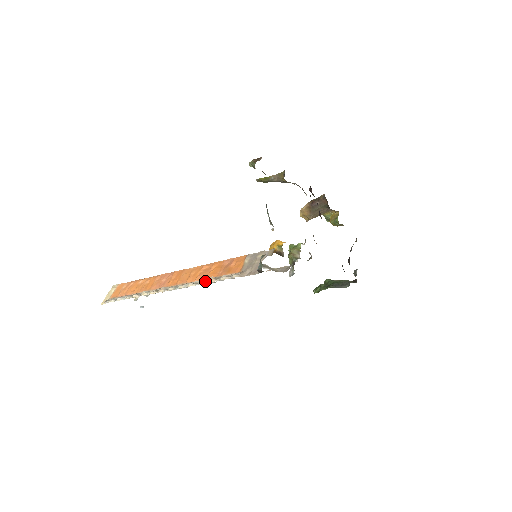
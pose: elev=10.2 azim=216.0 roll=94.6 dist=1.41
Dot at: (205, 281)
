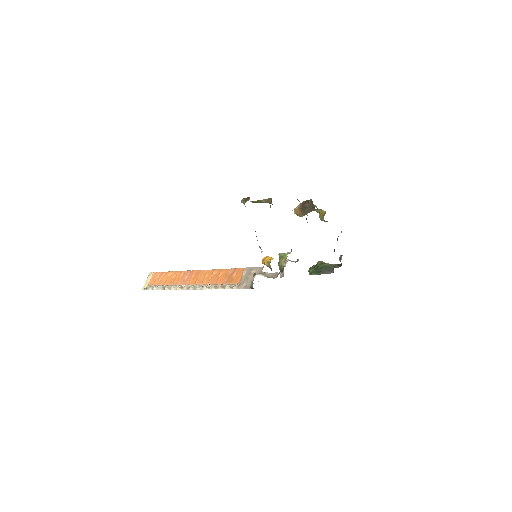
Dot at: (215, 287)
